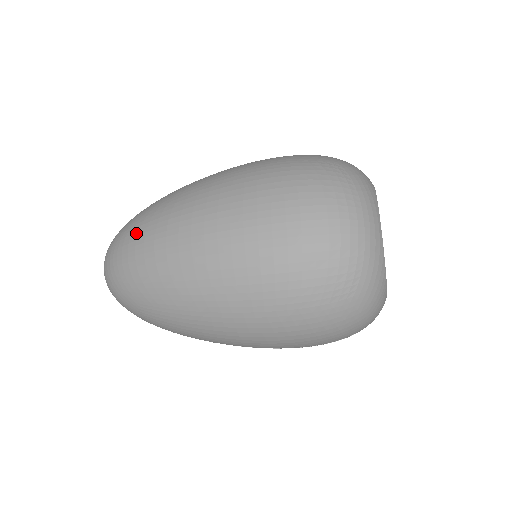
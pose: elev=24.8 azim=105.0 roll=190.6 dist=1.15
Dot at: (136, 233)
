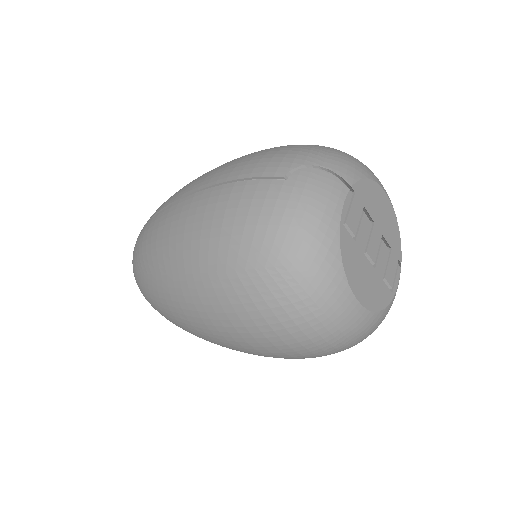
Dot at: occluded
